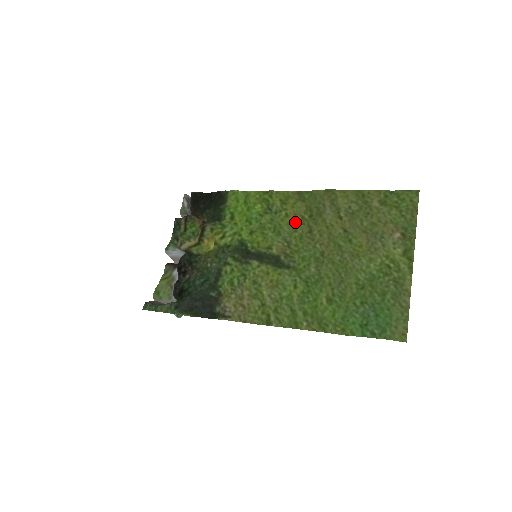
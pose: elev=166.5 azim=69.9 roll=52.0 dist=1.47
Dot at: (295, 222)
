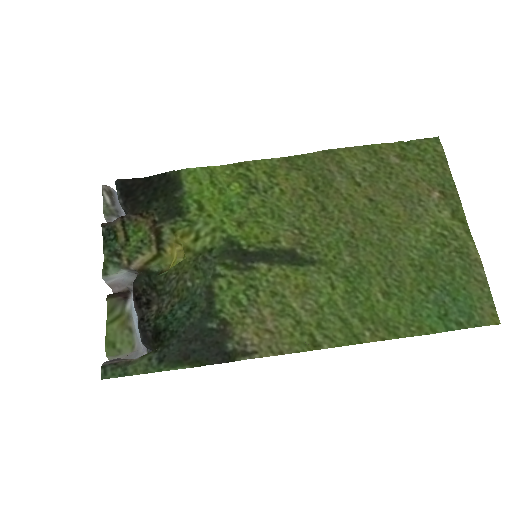
Dot at: (298, 199)
